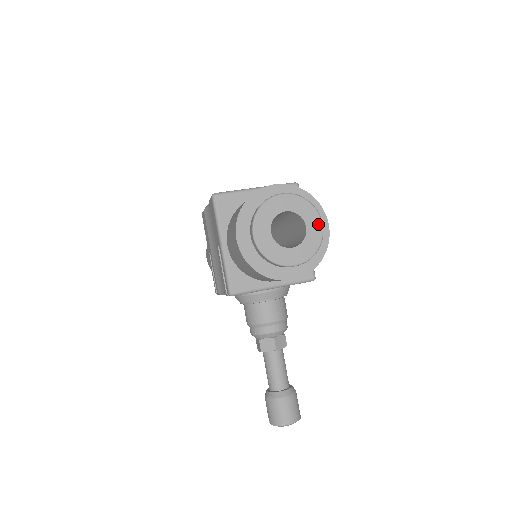
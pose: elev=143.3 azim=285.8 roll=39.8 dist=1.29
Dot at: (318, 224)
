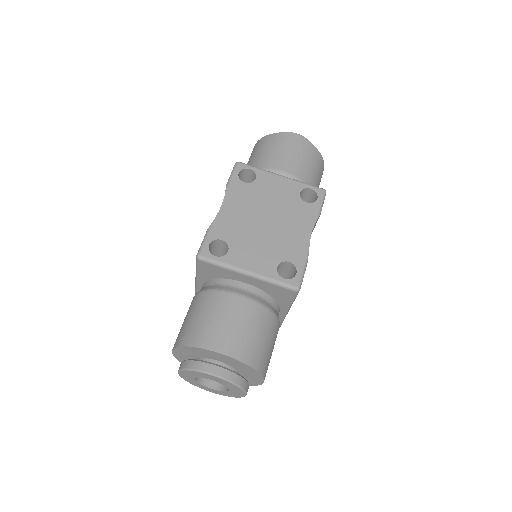
Dot at: (241, 394)
